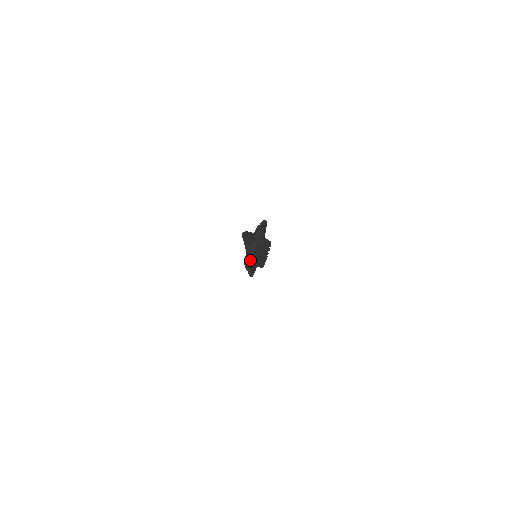
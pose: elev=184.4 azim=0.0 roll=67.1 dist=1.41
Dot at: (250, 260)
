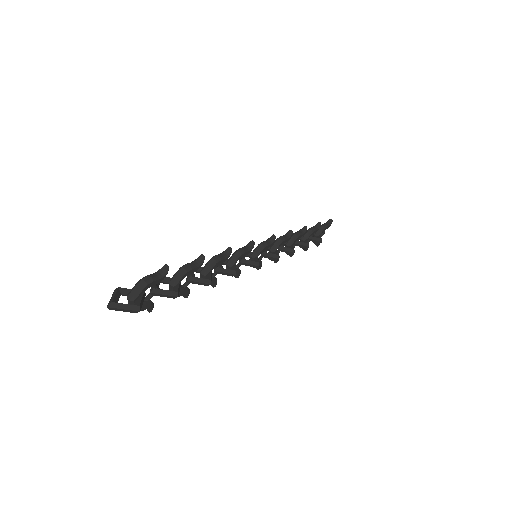
Dot at: (147, 308)
